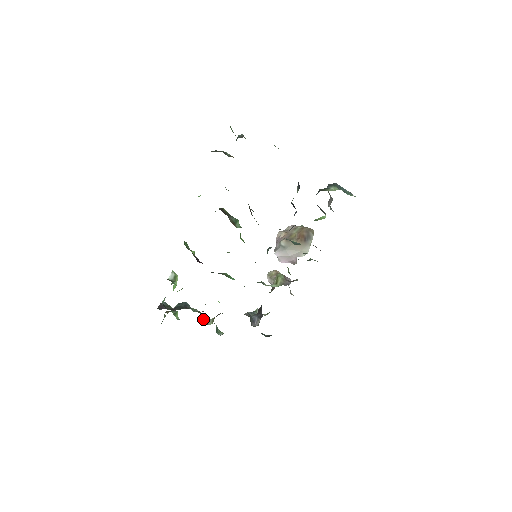
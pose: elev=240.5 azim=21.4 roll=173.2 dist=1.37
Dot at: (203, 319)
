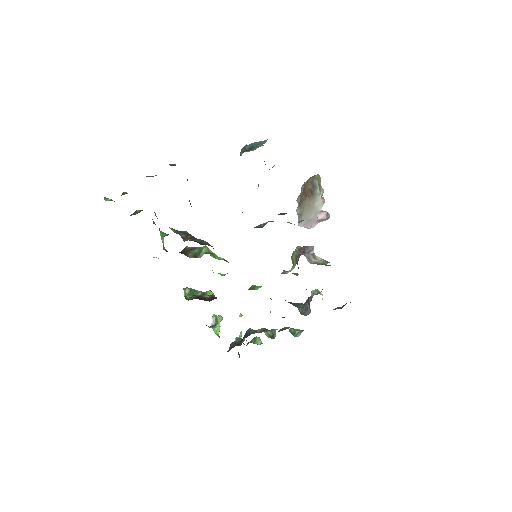
Dot at: occluded
